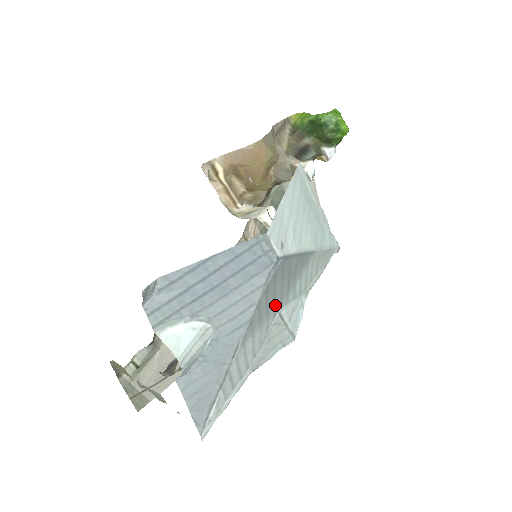
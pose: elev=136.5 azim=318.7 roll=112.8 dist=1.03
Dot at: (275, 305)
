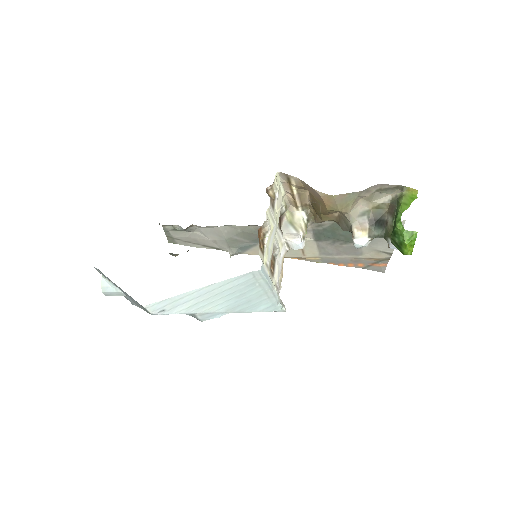
Dot at: occluded
